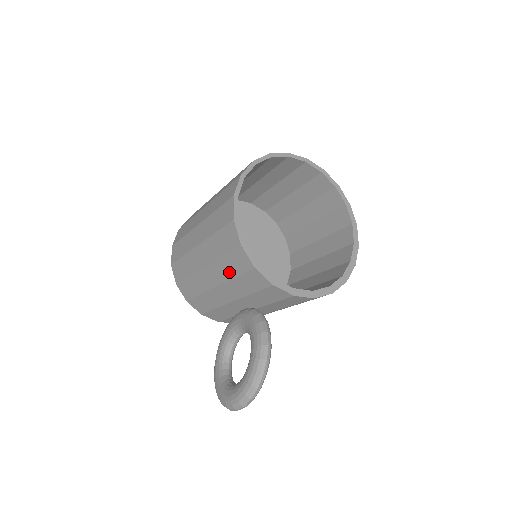
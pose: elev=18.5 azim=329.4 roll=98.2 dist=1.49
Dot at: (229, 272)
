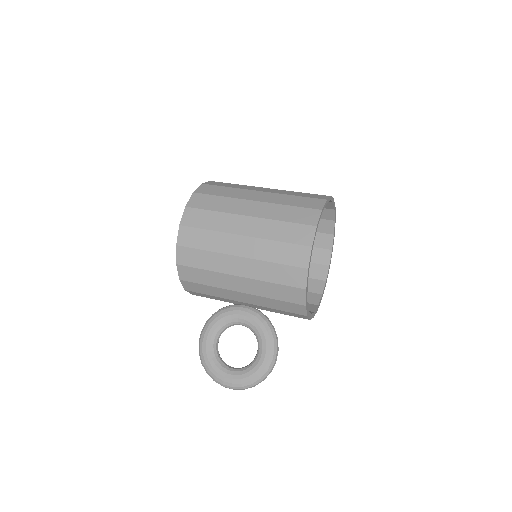
Dot at: (270, 294)
